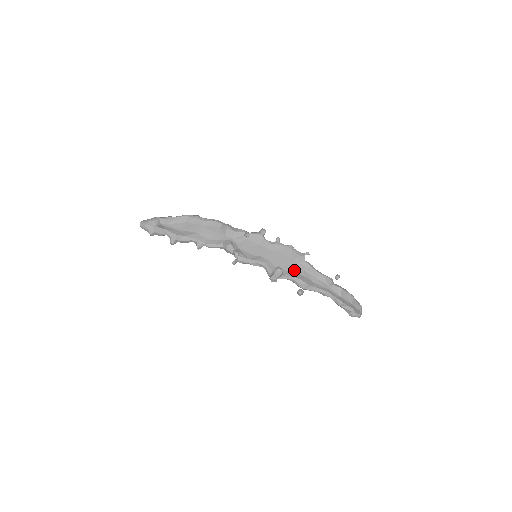
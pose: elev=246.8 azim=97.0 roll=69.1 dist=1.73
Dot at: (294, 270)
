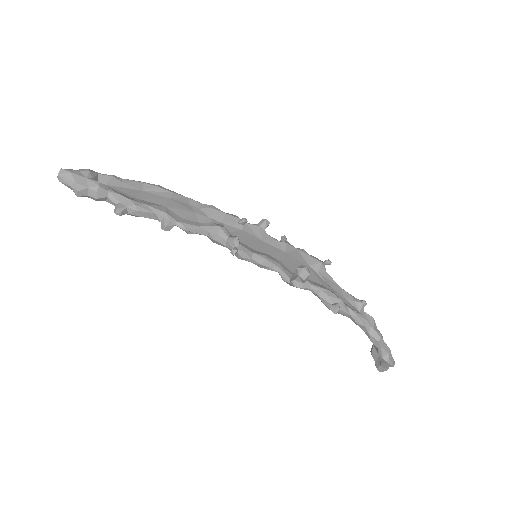
Dot at: (316, 280)
